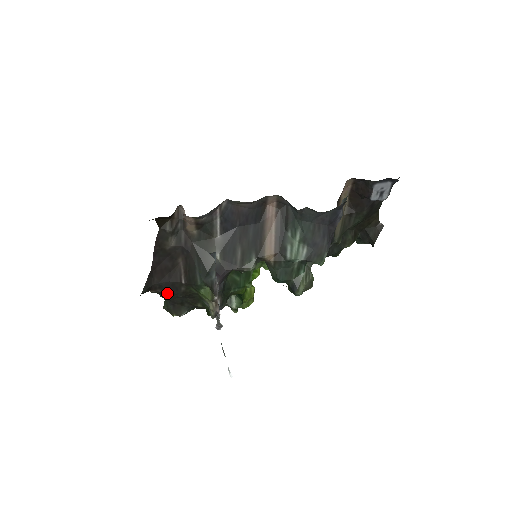
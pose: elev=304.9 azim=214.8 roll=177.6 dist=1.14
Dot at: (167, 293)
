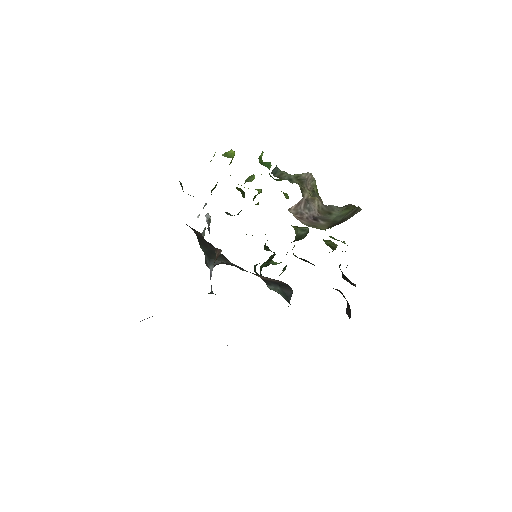
Dot at: occluded
